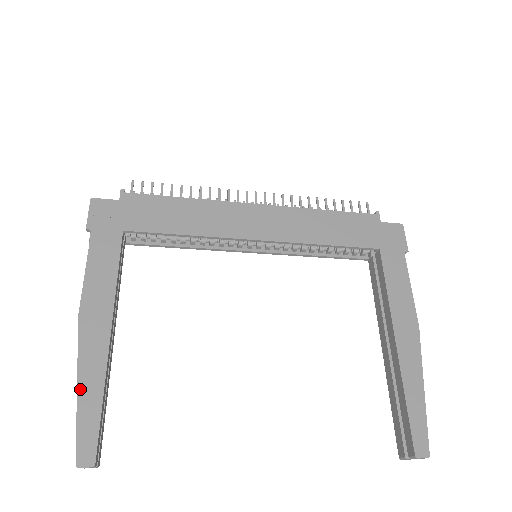
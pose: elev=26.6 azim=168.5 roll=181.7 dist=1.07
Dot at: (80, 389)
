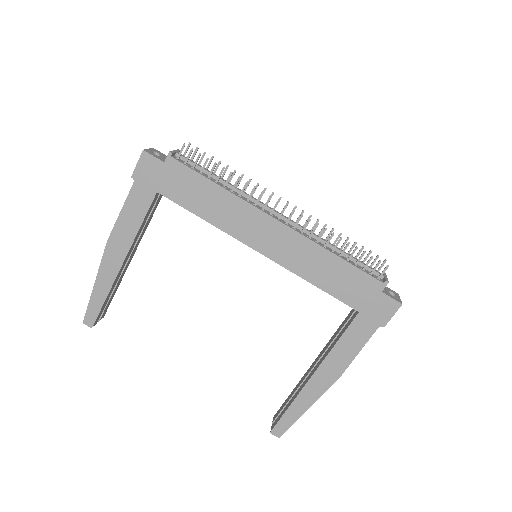
Dot at: (95, 286)
